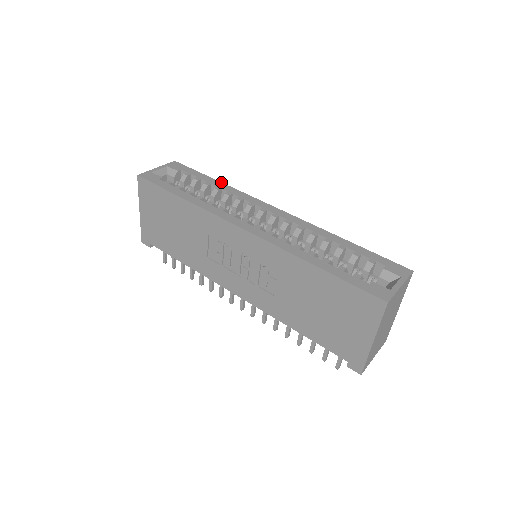
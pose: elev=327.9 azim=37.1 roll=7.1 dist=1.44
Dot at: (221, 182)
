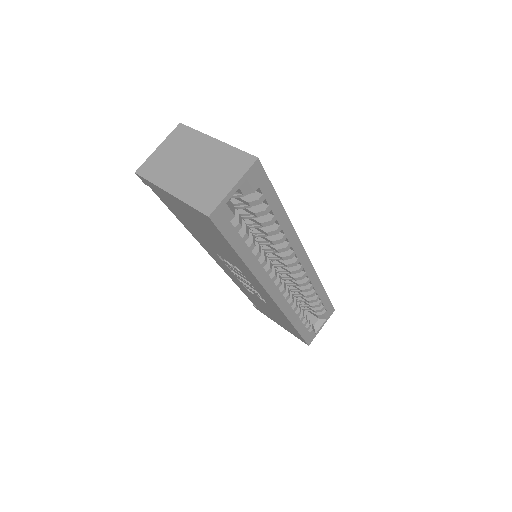
Dot at: (286, 214)
